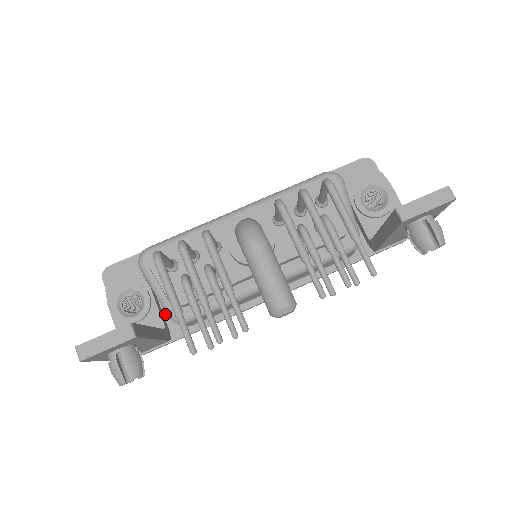
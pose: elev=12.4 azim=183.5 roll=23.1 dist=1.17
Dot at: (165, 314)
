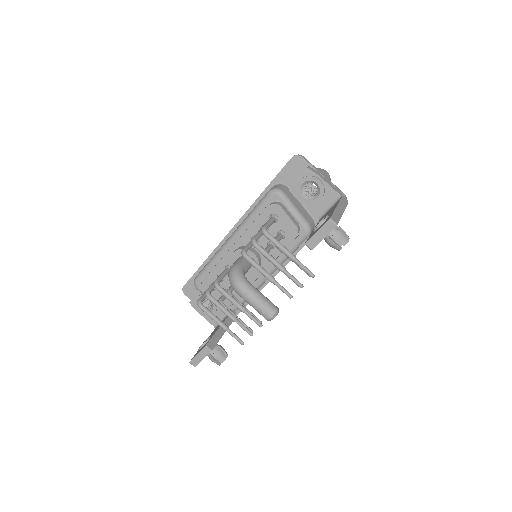
Dot at: occluded
